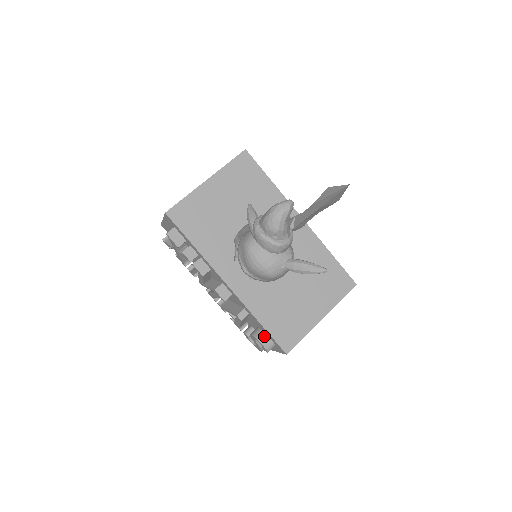
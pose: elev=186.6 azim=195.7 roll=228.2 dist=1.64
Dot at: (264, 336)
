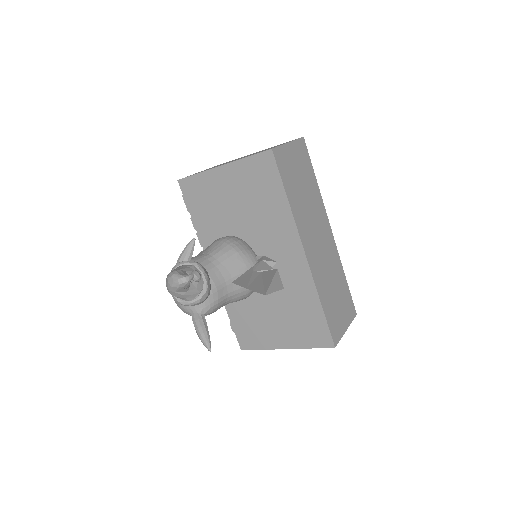
Dot at: occluded
